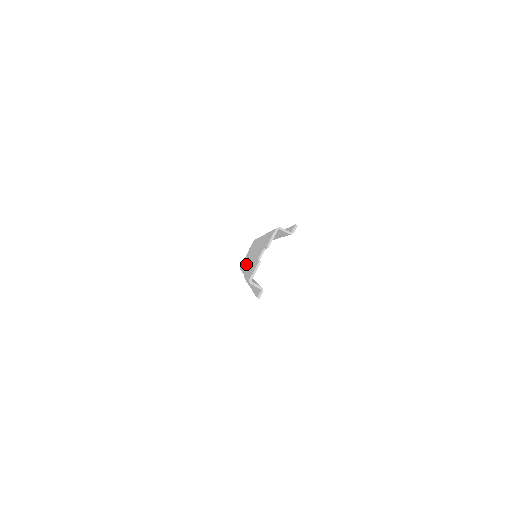
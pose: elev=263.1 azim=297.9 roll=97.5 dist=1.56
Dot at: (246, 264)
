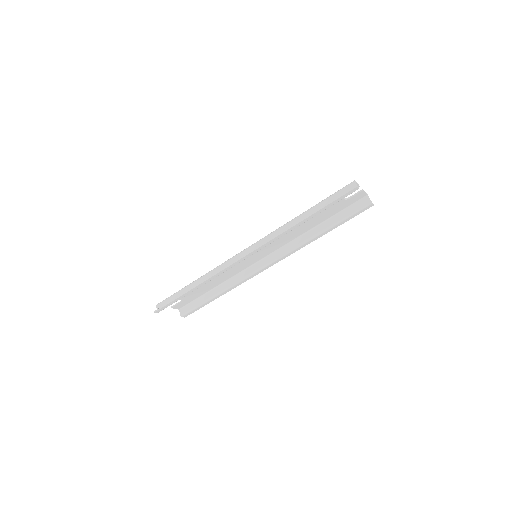
Dot at: occluded
